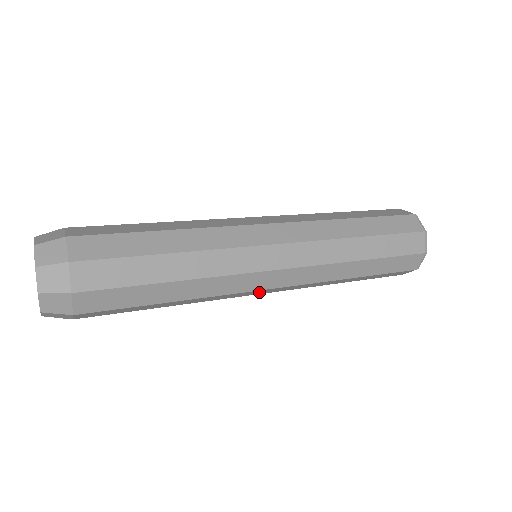
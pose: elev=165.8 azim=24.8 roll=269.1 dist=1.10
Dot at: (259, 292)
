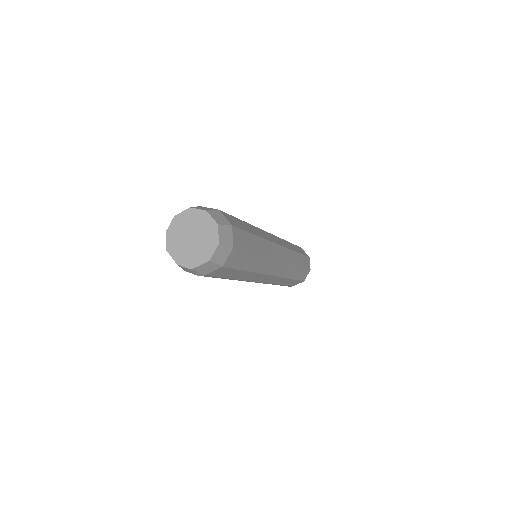
Dot at: (264, 279)
